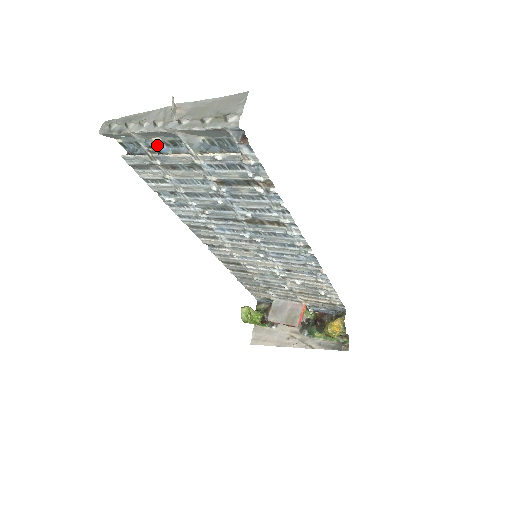
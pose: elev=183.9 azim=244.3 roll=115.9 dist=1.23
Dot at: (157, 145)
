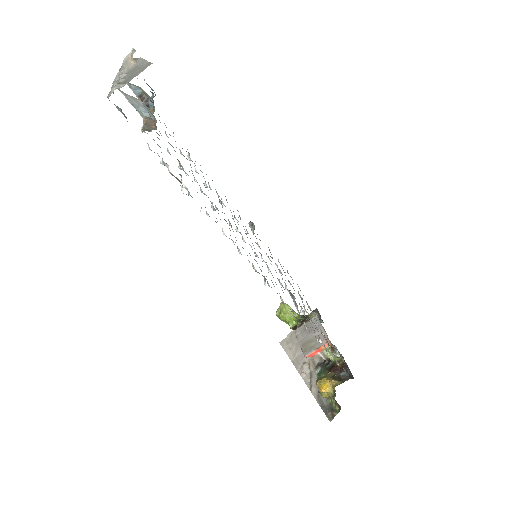
Dot at: (147, 96)
